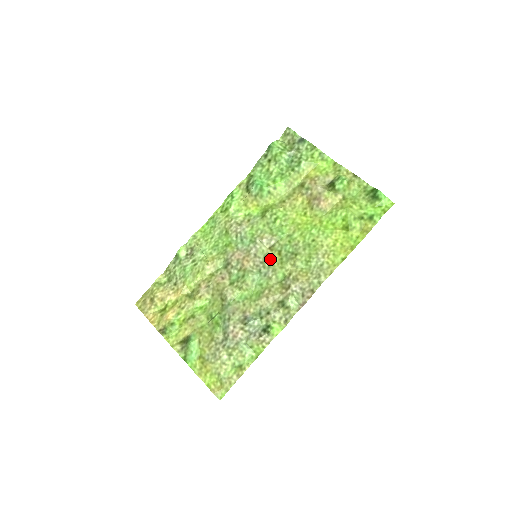
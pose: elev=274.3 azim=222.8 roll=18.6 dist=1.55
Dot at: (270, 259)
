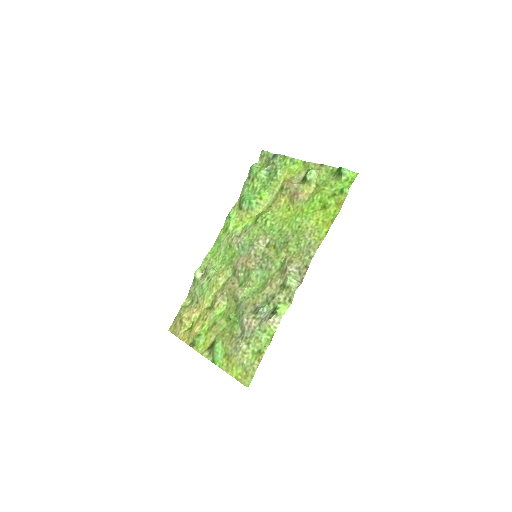
Dot at: (268, 254)
